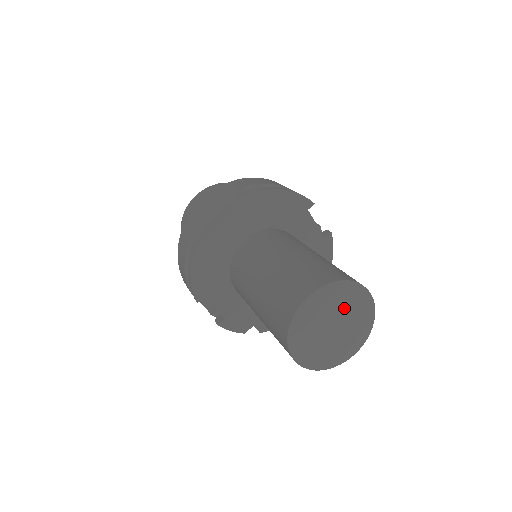
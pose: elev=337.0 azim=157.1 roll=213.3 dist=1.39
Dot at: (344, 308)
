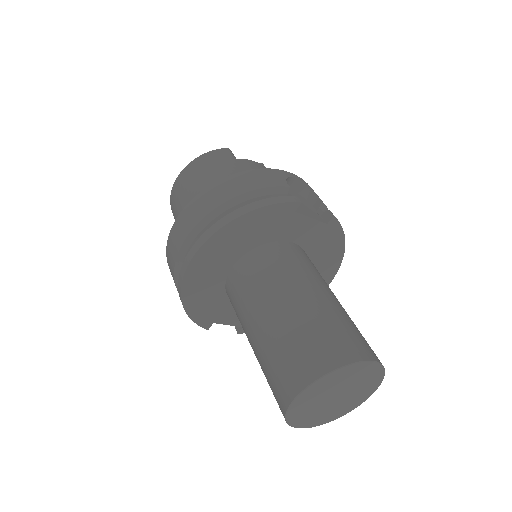
Dot at: (343, 383)
